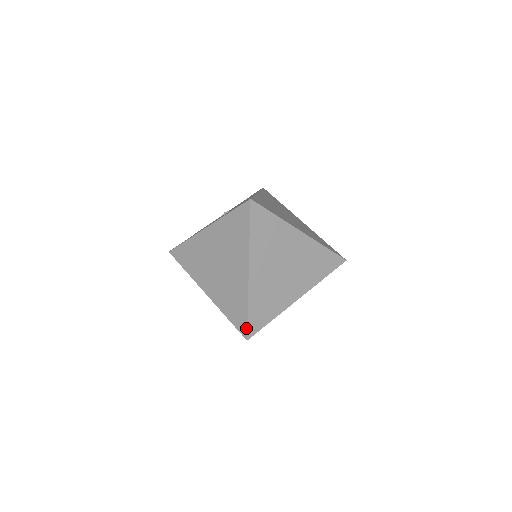
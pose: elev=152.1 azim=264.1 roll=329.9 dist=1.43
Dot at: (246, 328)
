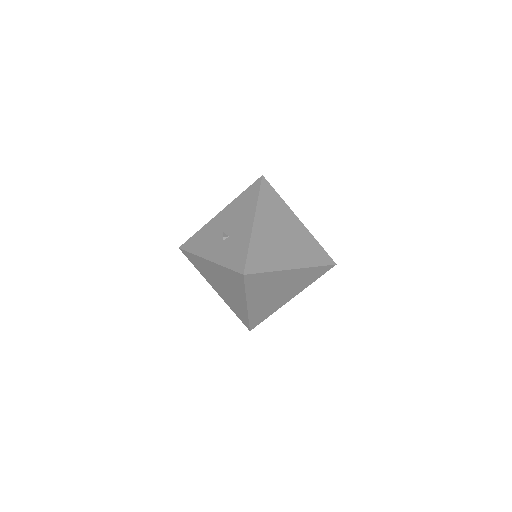
Dot at: (248, 326)
